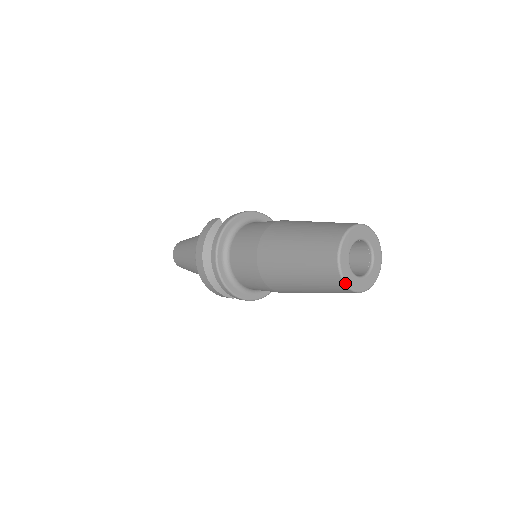
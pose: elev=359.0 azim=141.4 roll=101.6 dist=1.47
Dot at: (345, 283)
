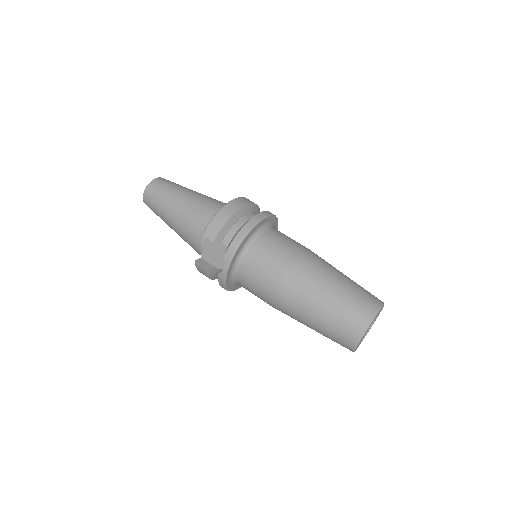
Dot at: occluded
